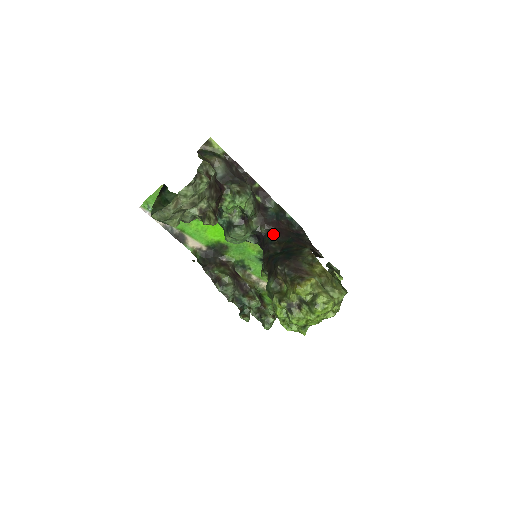
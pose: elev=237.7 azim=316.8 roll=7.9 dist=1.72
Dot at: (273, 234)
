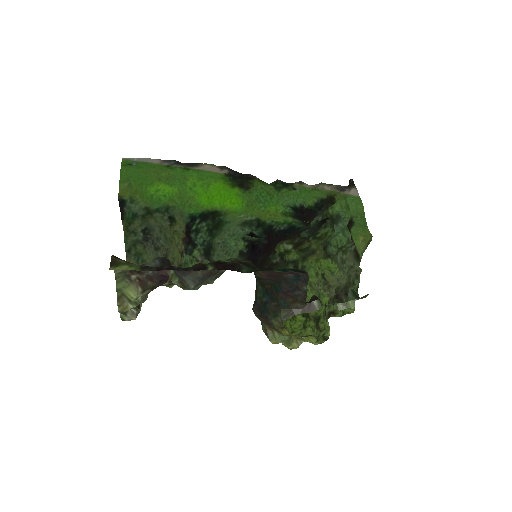
Dot at: (257, 276)
